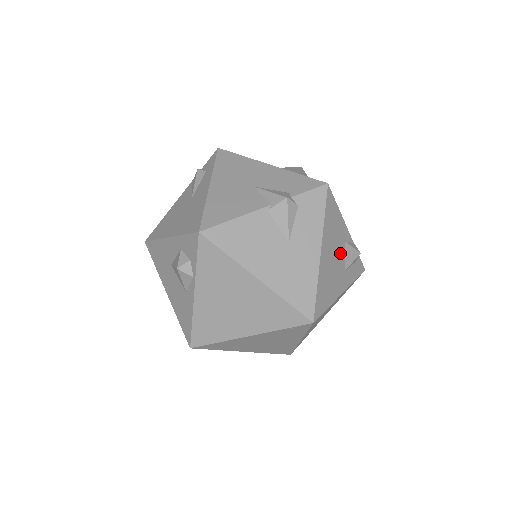
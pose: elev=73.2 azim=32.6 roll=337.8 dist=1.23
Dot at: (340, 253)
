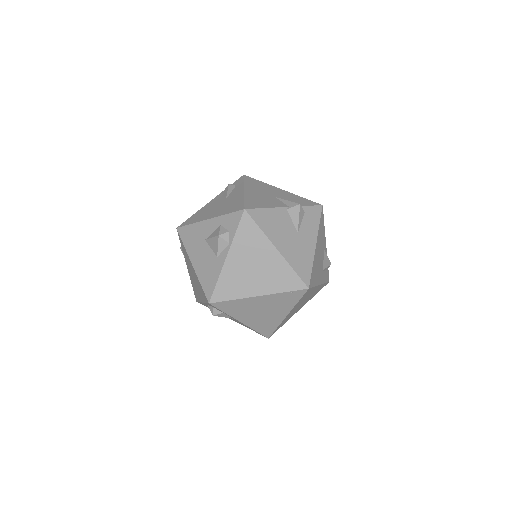
Dot at: (322, 256)
